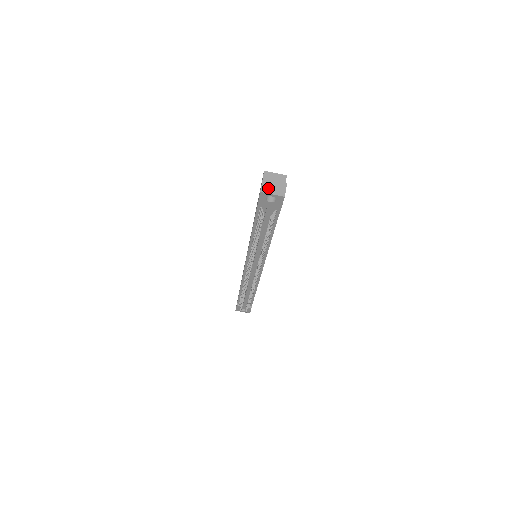
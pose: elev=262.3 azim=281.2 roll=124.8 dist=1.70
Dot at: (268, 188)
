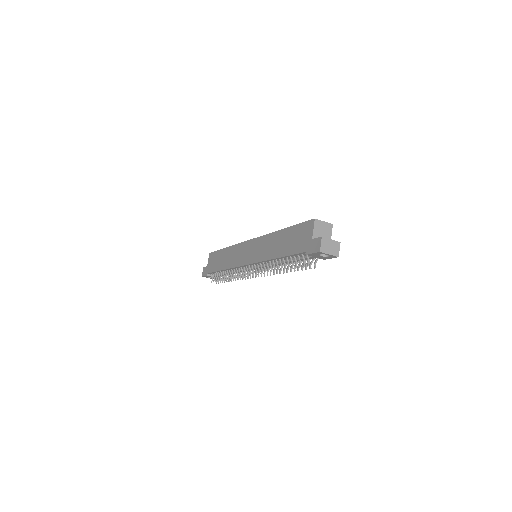
Dot at: (326, 248)
